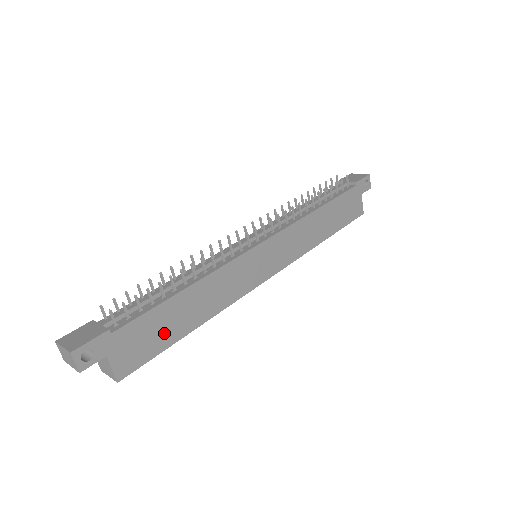
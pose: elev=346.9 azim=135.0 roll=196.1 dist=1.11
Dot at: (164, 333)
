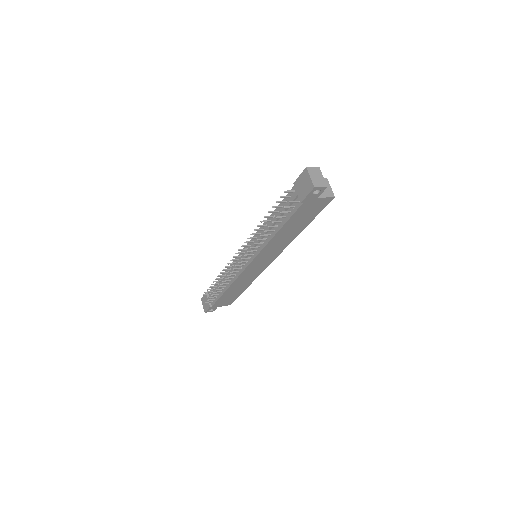
Dot at: (233, 296)
